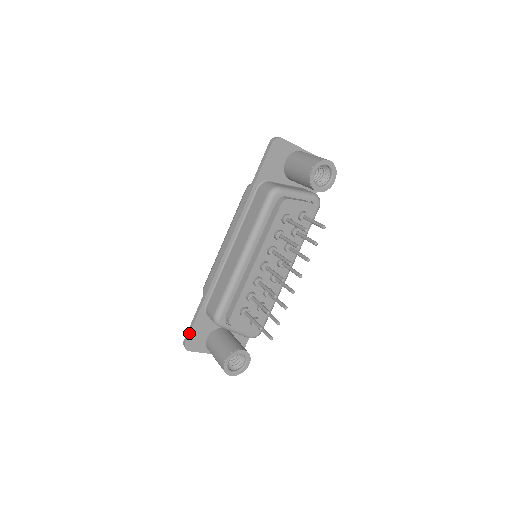
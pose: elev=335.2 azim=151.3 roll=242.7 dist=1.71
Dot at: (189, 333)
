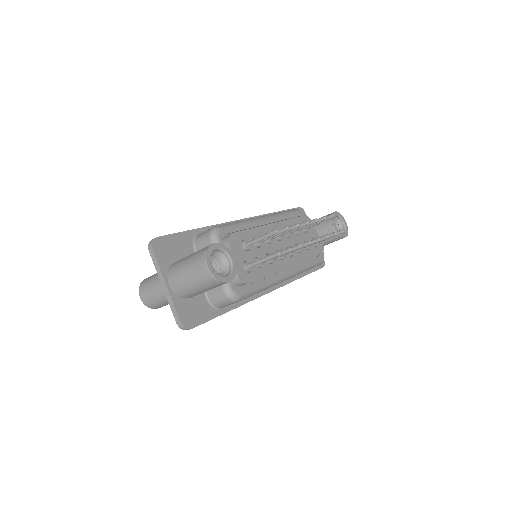
Dot at: (168, 234)
